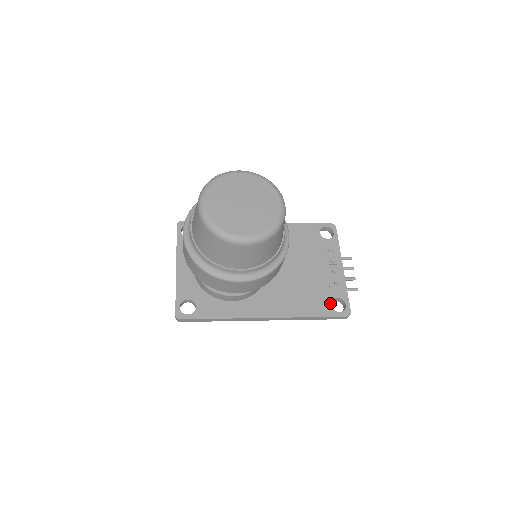
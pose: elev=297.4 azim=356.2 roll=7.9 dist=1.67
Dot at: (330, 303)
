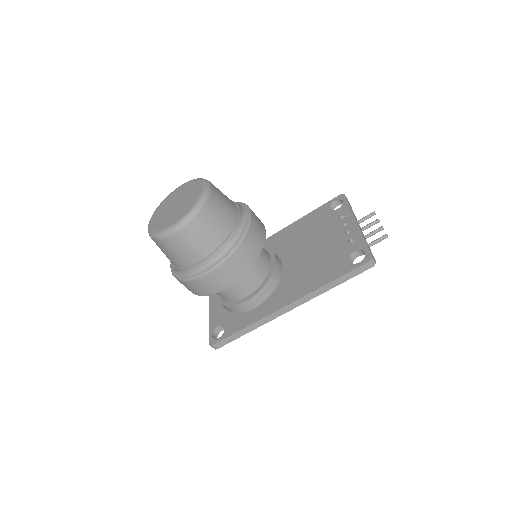
Dot at: (348, 260)
